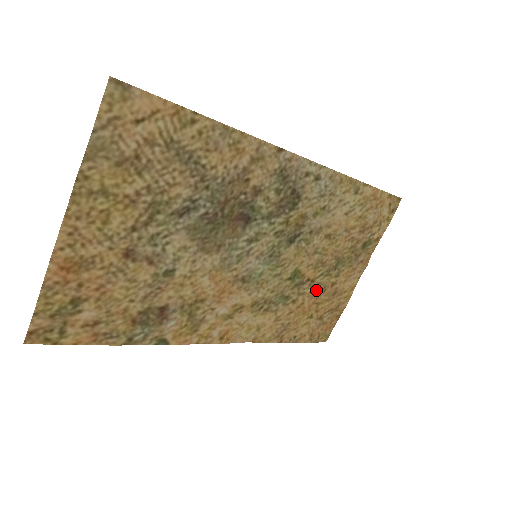
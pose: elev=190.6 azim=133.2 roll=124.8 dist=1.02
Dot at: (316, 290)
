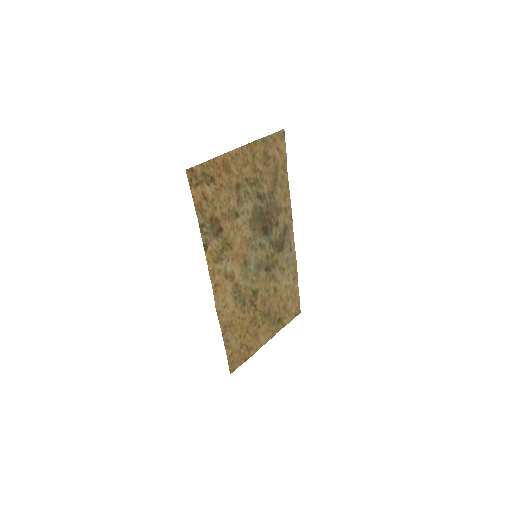
Dot at: (253, 319)
